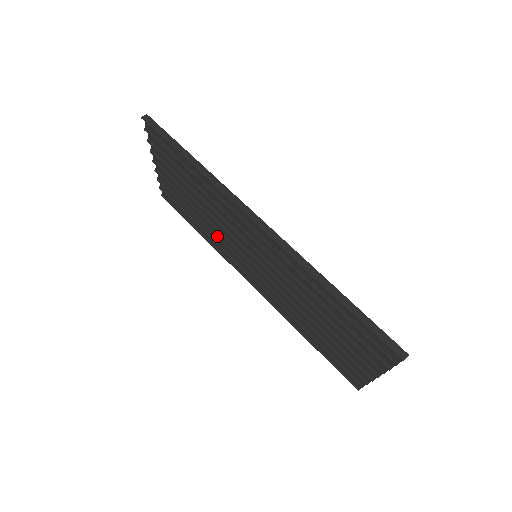
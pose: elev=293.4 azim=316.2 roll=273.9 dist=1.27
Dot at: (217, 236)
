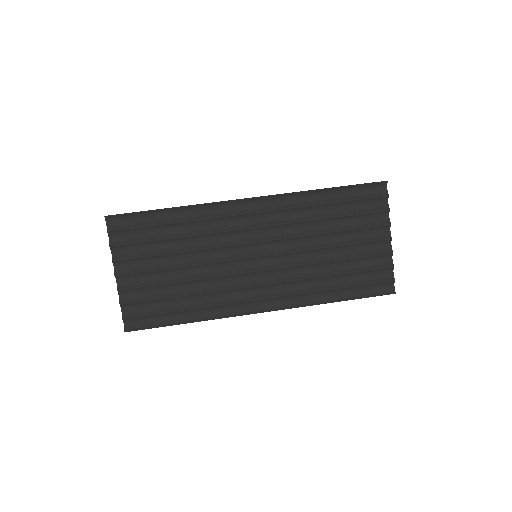
Dot at: (211, 289)
